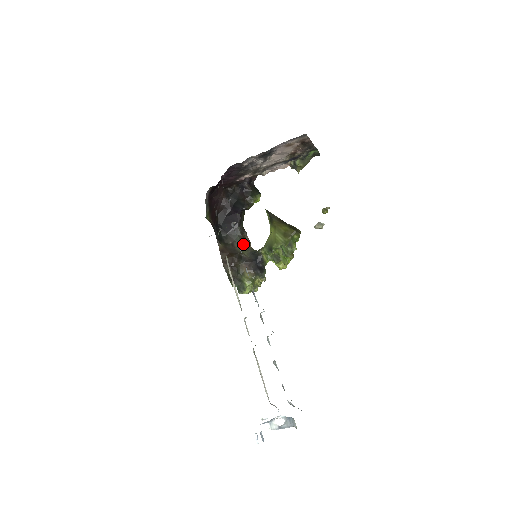
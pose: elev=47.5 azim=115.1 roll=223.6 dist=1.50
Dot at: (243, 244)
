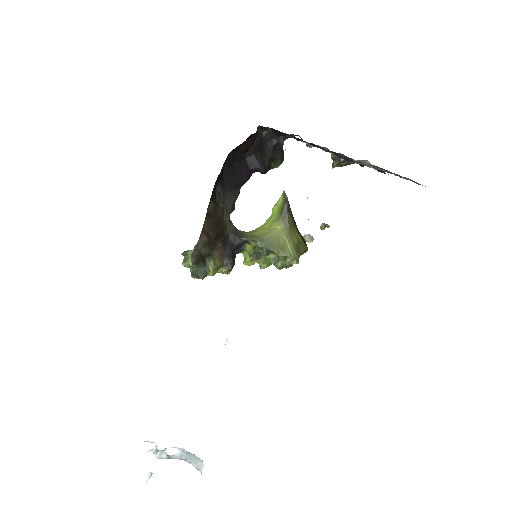
Dot at: (230, 213)
